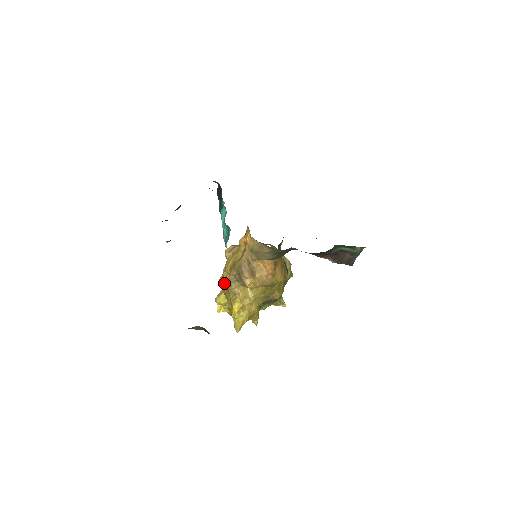
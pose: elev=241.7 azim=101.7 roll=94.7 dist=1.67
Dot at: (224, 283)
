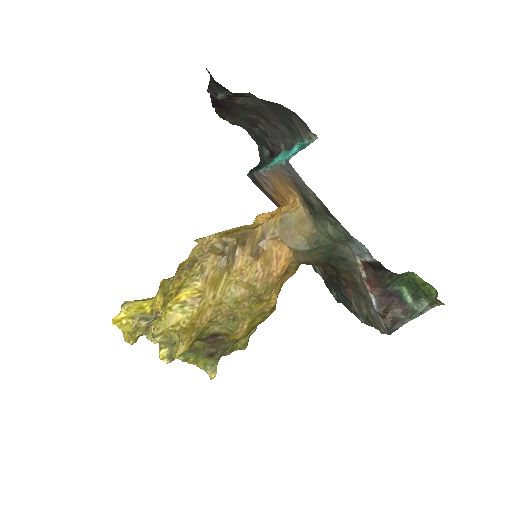
Dot at: (194, 252)
